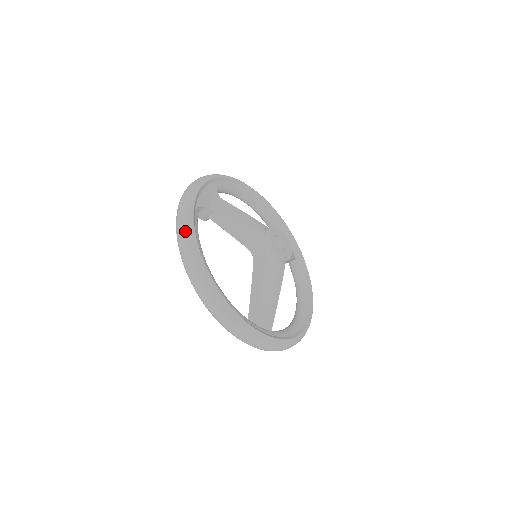
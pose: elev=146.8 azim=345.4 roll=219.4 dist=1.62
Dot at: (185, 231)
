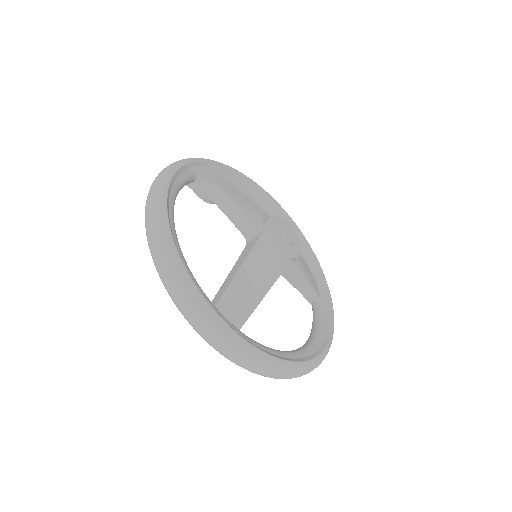
Dot at: (161, 175)
